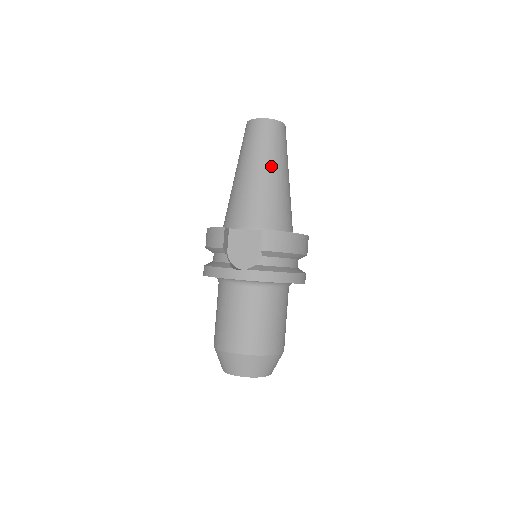
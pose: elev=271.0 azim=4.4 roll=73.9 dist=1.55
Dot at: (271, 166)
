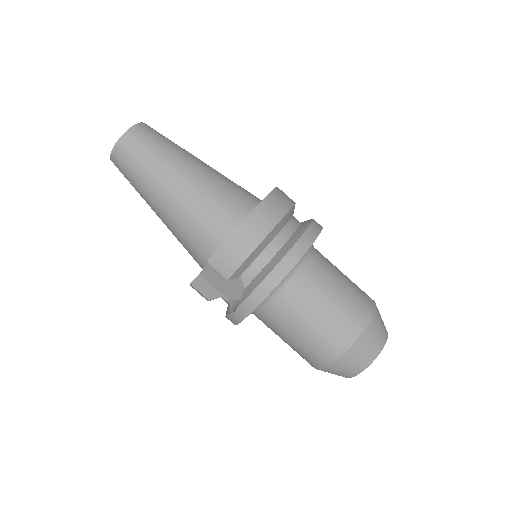
Dot at: (161, 185)
